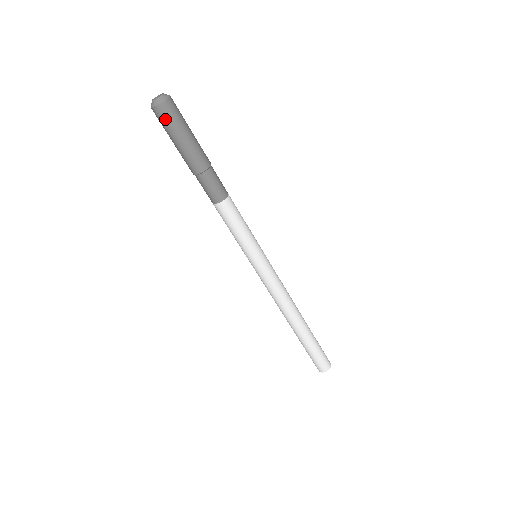
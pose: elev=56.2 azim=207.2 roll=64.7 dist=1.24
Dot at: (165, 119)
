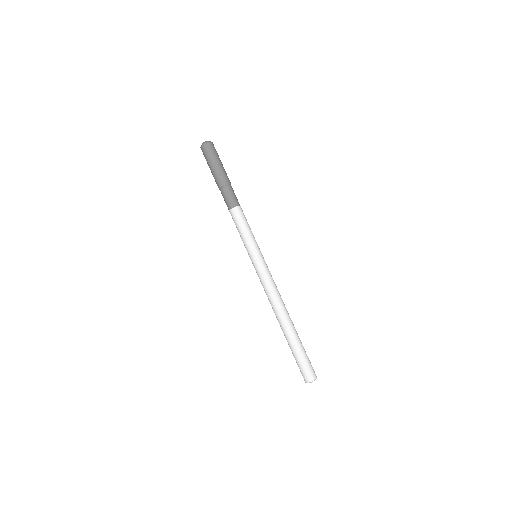
Dot at: (211, 150)
